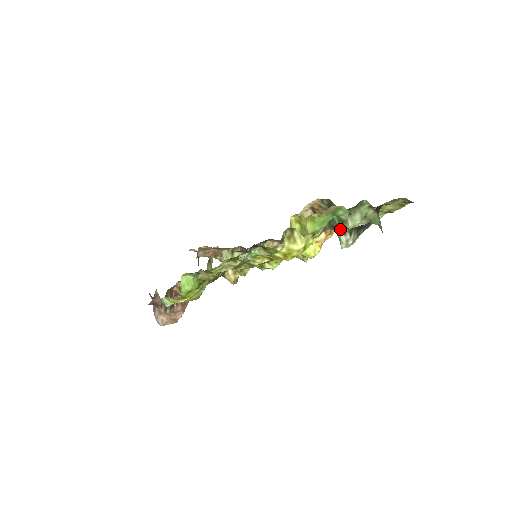
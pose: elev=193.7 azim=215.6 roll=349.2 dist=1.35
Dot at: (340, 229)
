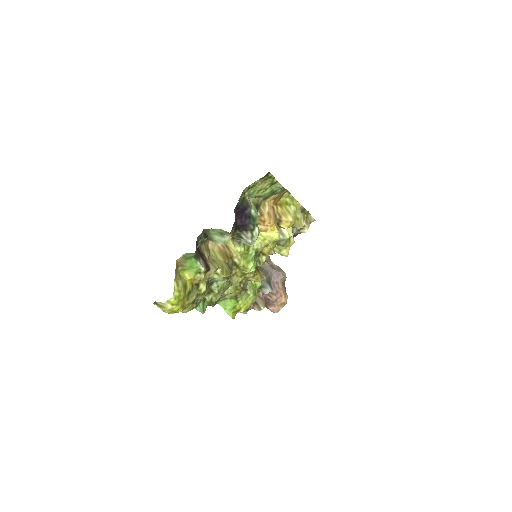
Dot at: (235, 238)
